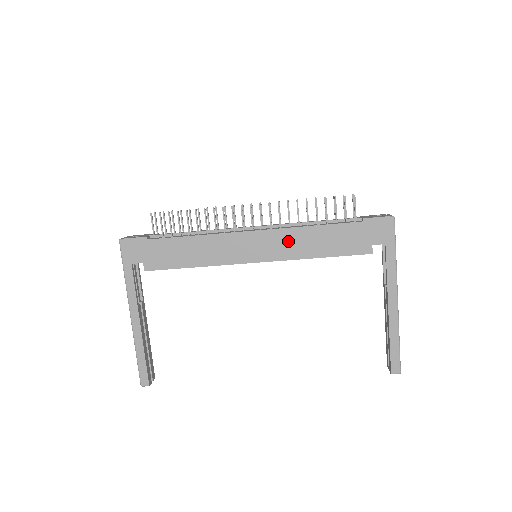
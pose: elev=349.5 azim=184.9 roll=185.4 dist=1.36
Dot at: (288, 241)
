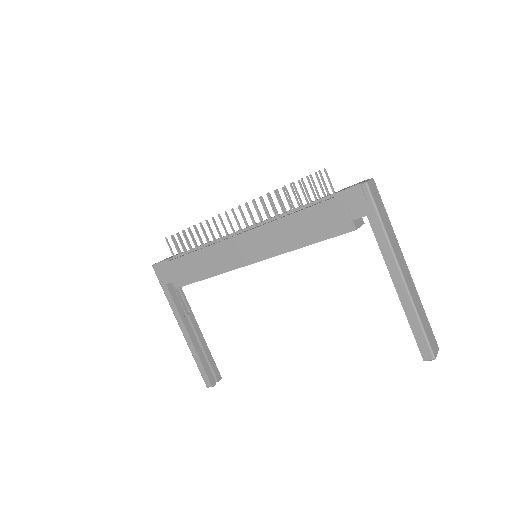
Dot at: (272, 236)
